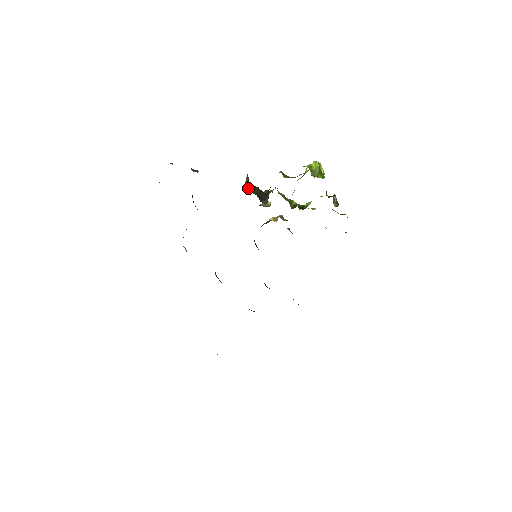
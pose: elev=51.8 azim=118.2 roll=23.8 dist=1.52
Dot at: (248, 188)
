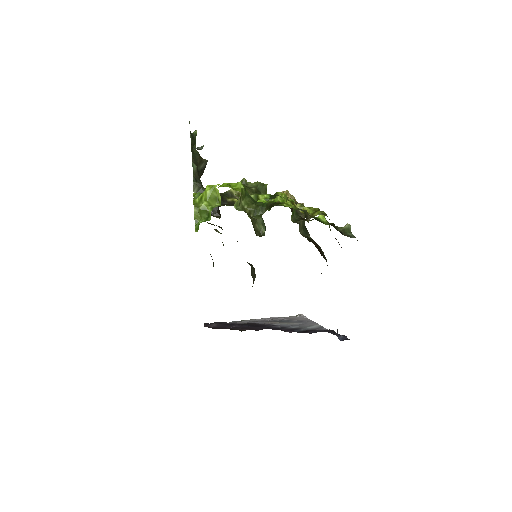
Dot at: occluded
